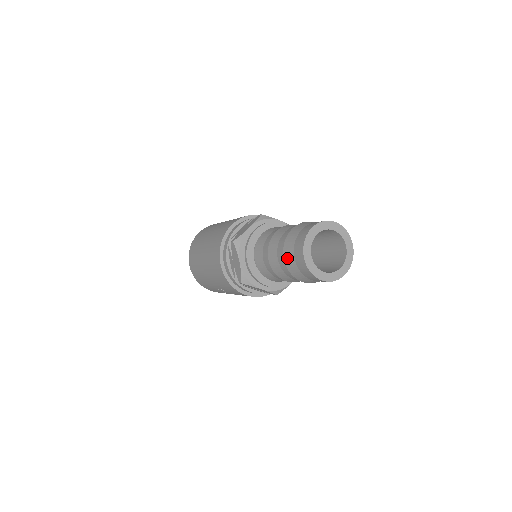
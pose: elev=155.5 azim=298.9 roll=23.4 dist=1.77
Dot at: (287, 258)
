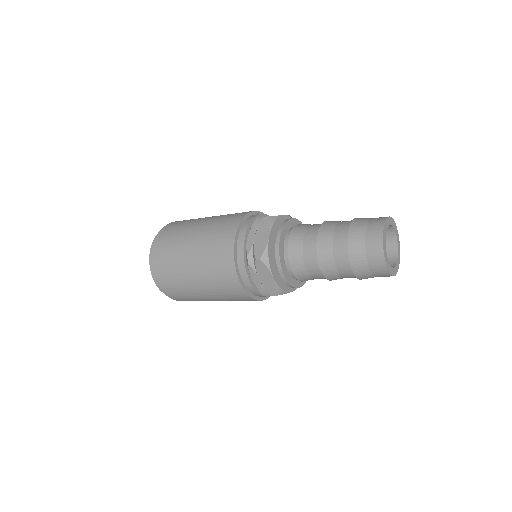
Dot at: (357, 267)
